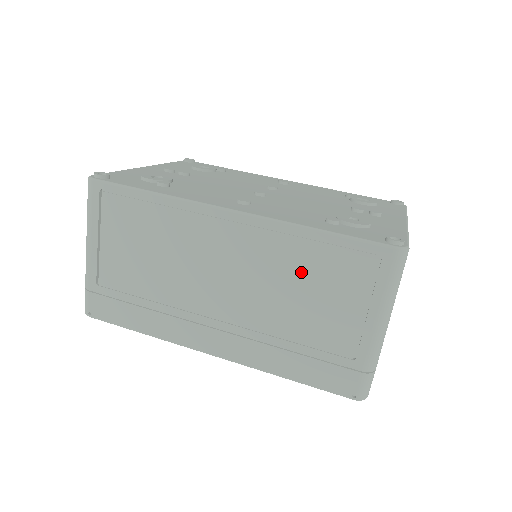
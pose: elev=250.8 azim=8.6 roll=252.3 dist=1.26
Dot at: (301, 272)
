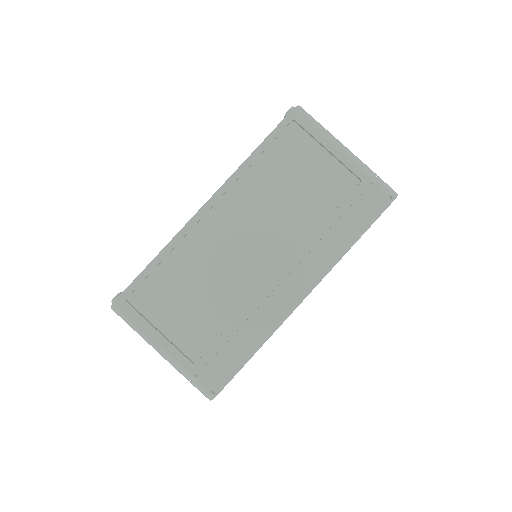
Dot at: (276, 181)
